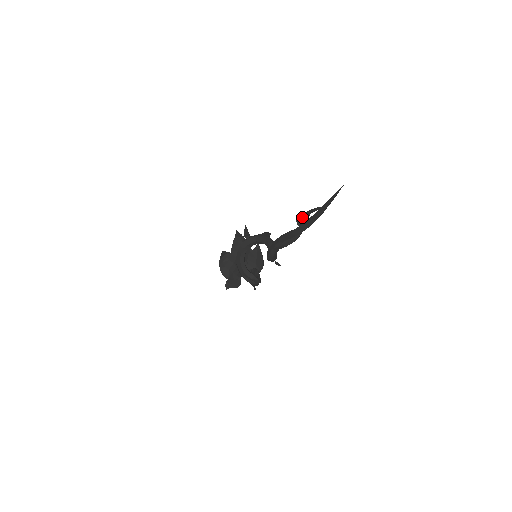
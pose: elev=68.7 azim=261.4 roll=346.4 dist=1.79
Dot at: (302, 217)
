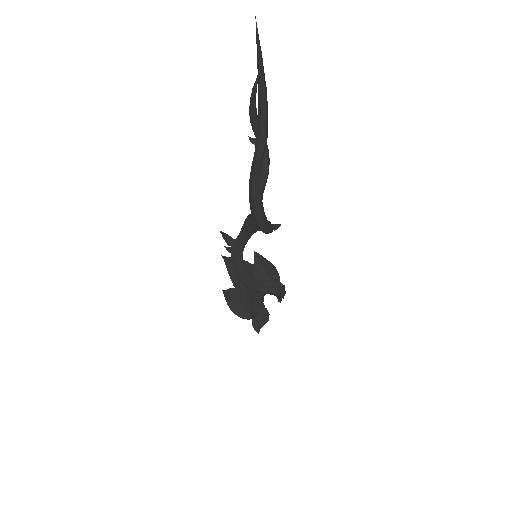
Dot at: occluded
